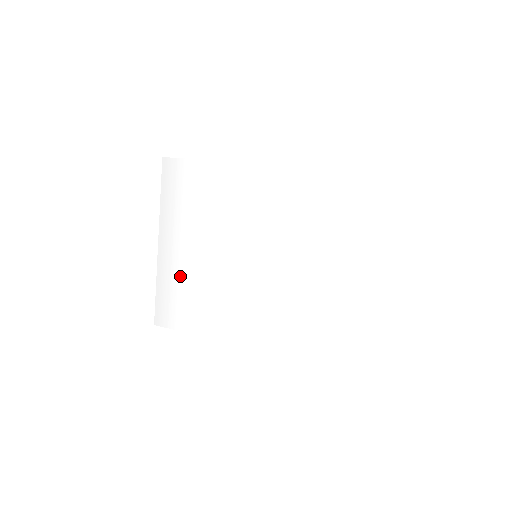
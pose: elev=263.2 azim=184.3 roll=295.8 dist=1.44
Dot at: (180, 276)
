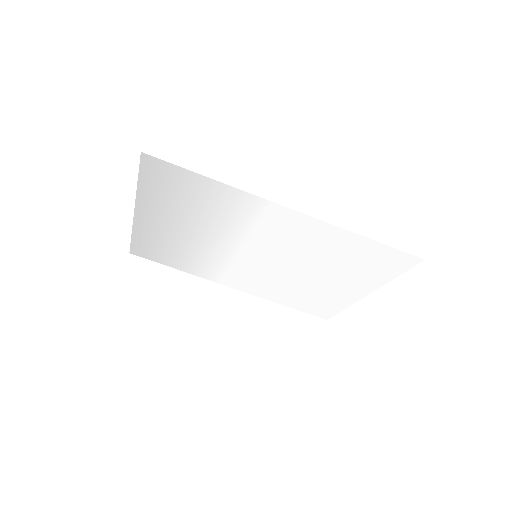
Dot at: (163, 239)
